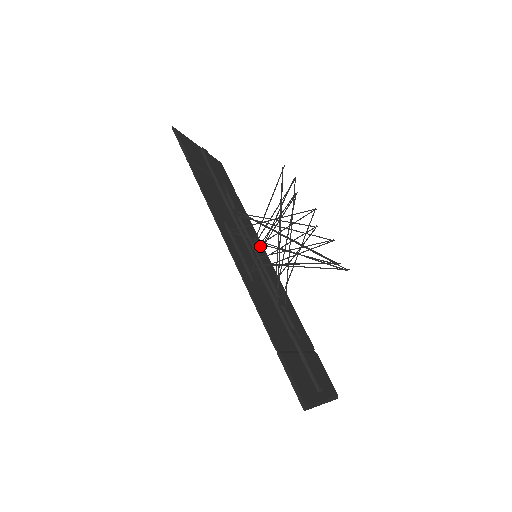
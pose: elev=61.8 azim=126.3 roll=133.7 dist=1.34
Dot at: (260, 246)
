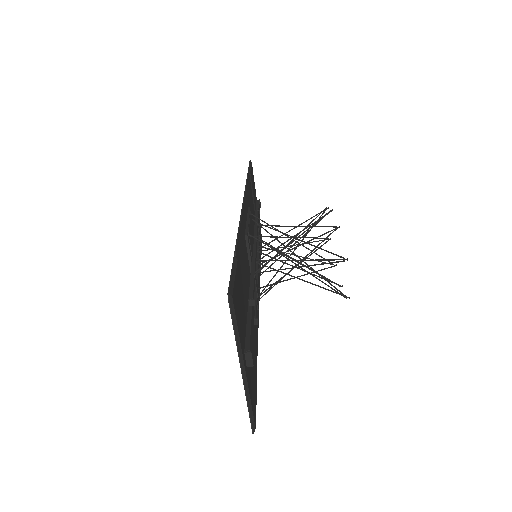
Dot at: occluded
